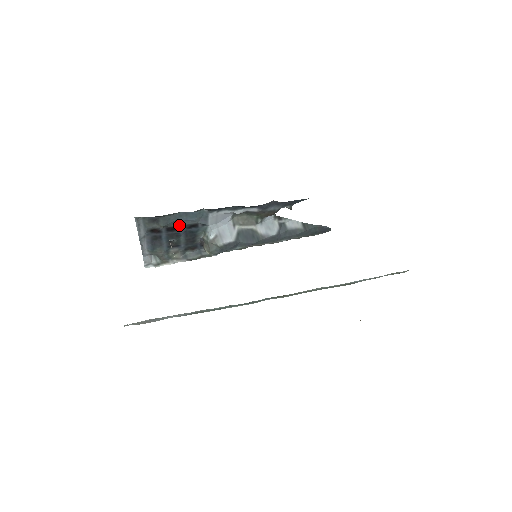
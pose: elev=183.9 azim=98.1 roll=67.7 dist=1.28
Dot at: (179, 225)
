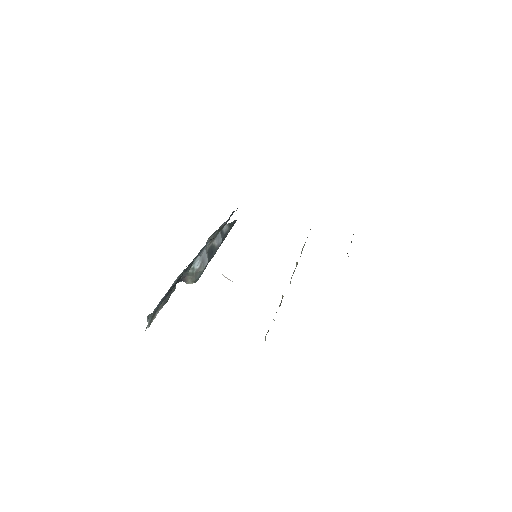
Dot at: occluded
